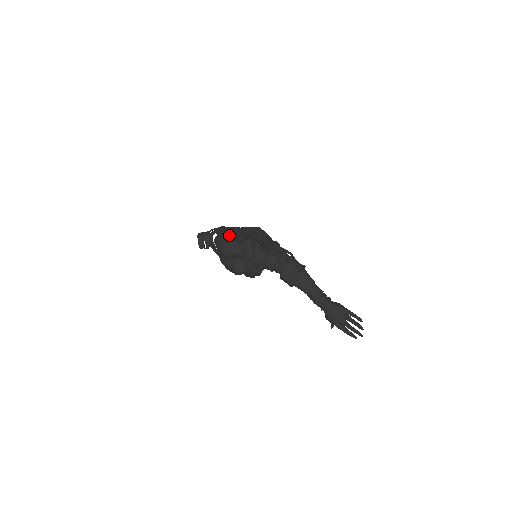
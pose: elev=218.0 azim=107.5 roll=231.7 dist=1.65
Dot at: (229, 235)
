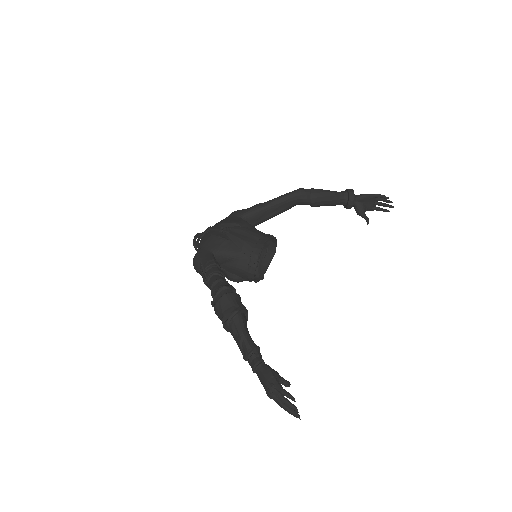
Dot at: (205, 245)
